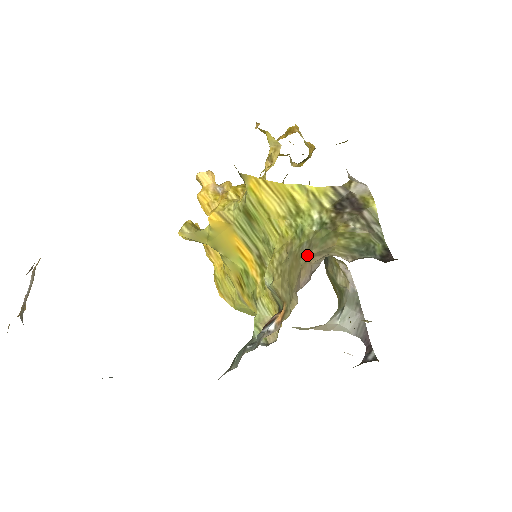
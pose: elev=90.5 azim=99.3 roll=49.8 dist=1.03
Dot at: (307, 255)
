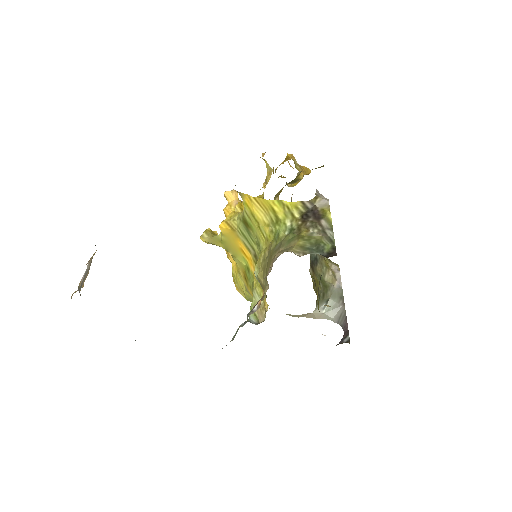
Dot at: (276, 252)
